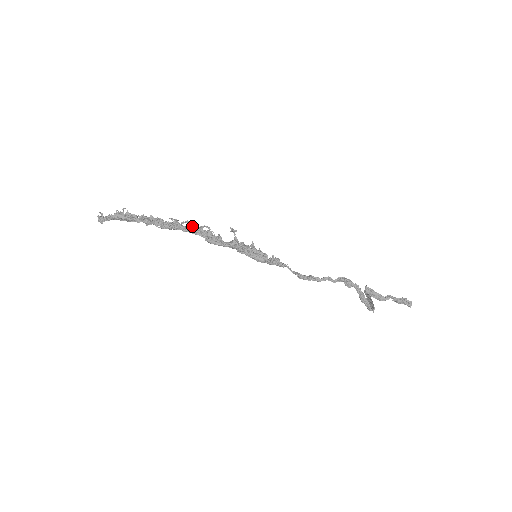
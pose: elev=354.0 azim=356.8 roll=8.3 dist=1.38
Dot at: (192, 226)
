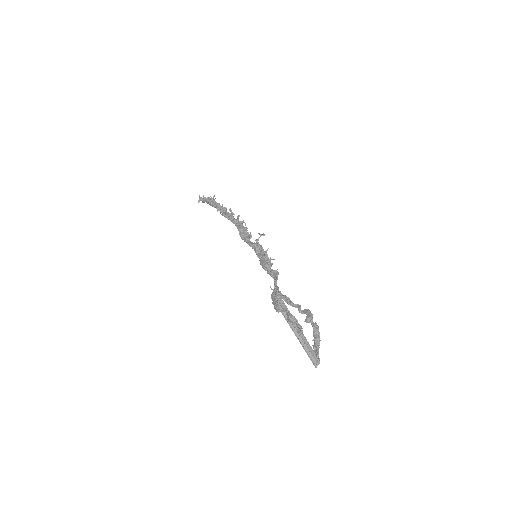
Dot at: (238, 219)
